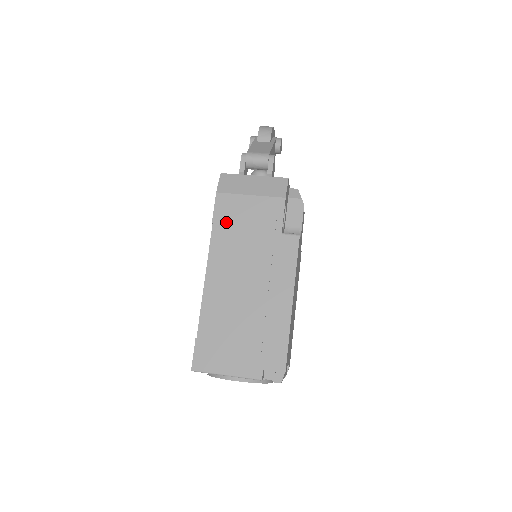
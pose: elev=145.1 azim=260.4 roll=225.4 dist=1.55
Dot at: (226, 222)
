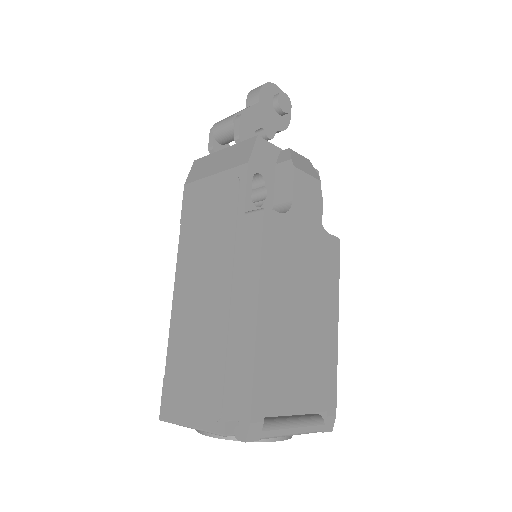
Dot at: (191, 218)
